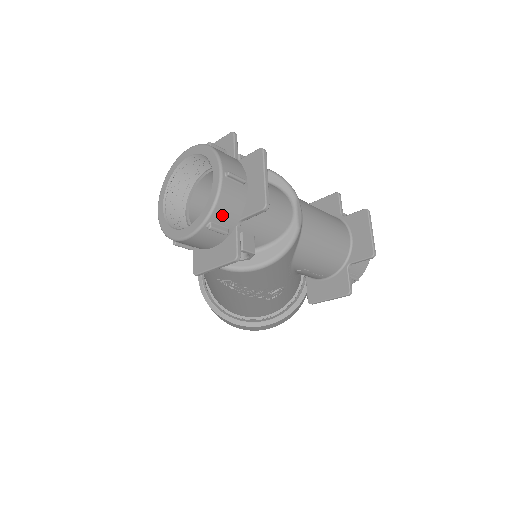
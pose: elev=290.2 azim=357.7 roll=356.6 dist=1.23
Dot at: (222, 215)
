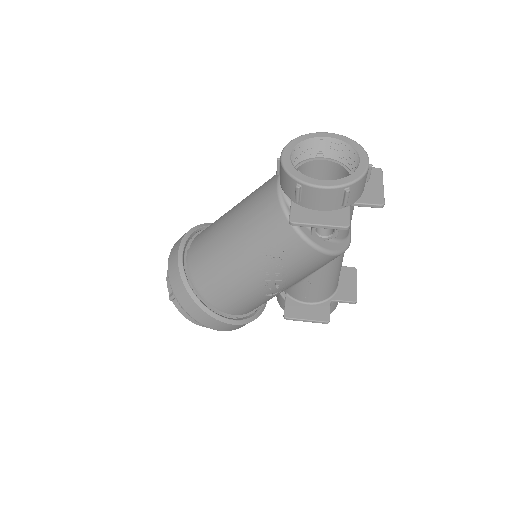
Dot at: (356, 189)
